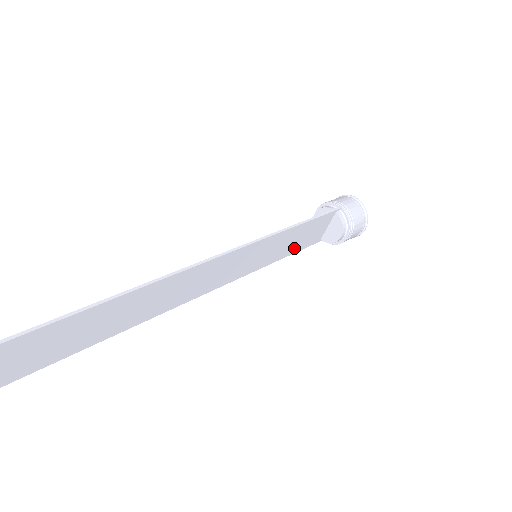
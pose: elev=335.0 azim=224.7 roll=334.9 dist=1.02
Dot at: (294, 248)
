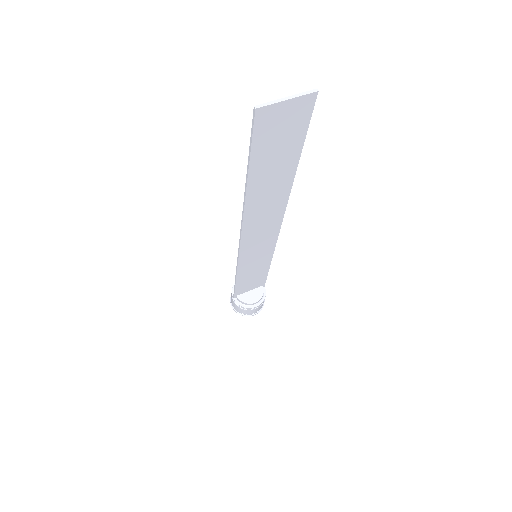
Dot at: (242, 281)
